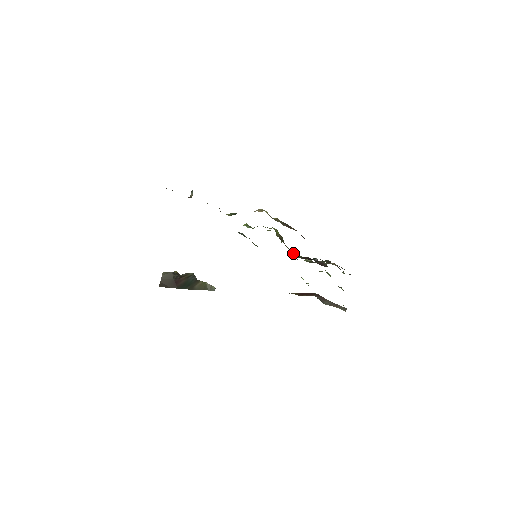
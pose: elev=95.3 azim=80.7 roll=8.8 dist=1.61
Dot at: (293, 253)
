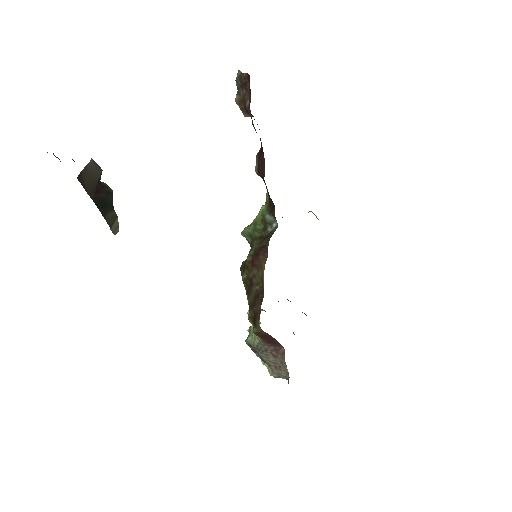
Dot at: occluded
